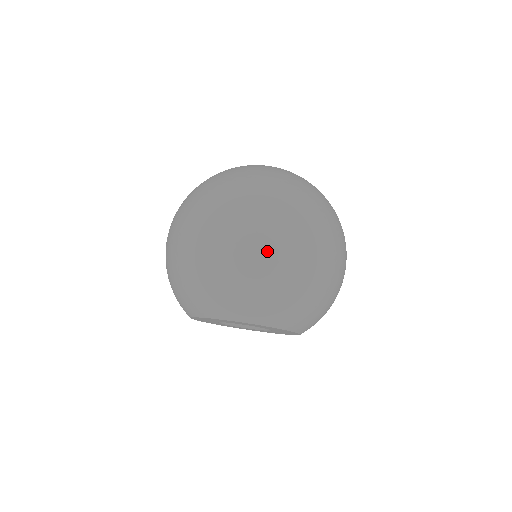
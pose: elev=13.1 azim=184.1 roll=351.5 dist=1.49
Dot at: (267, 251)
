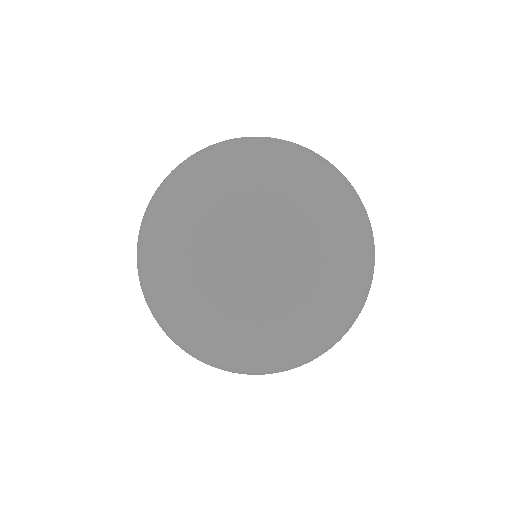
Dot at: (361, 306)
